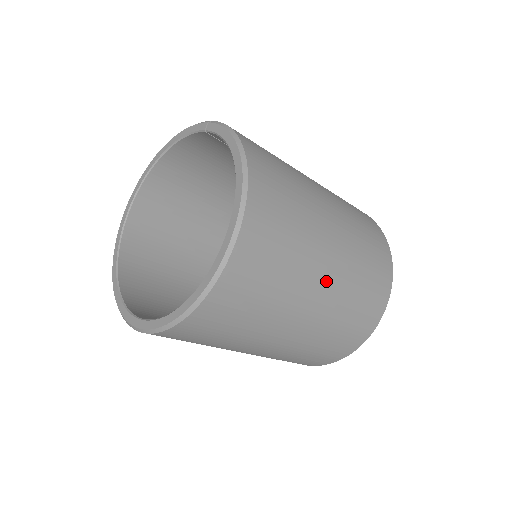
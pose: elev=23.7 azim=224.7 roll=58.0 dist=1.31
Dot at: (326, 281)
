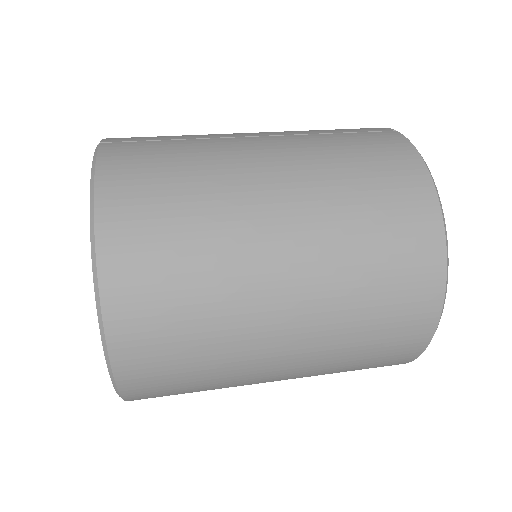
Dot at: (289, 326)
